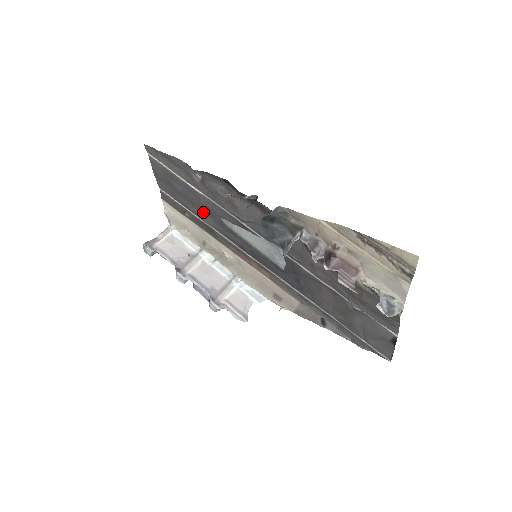
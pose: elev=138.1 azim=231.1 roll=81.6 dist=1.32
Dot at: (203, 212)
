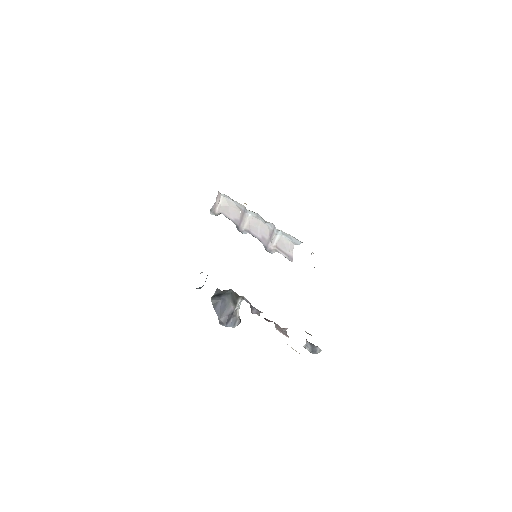
Dot at: occluded
